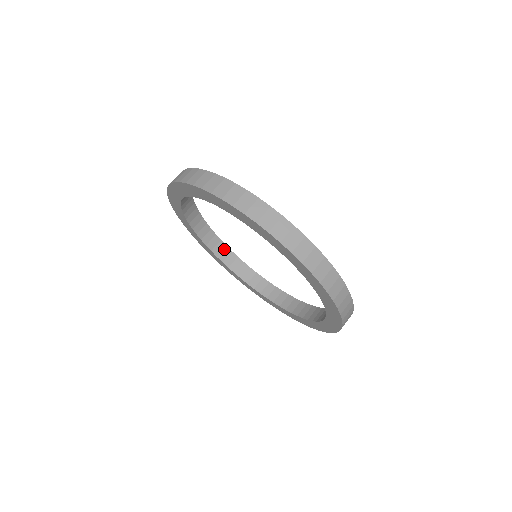
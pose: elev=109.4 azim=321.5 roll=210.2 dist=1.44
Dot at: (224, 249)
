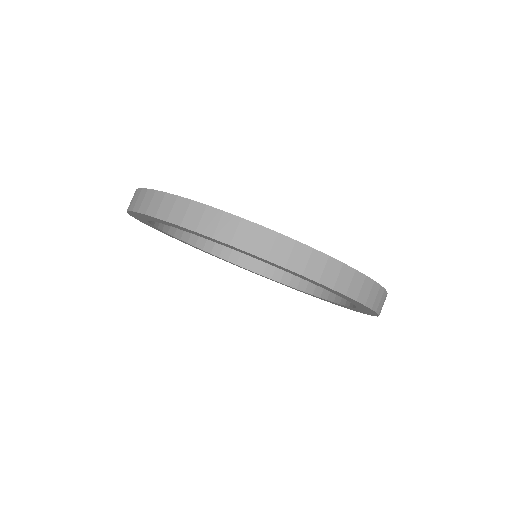
Dot at: occluded
